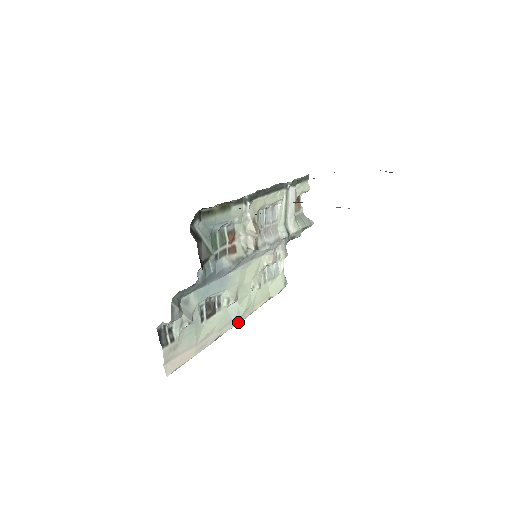
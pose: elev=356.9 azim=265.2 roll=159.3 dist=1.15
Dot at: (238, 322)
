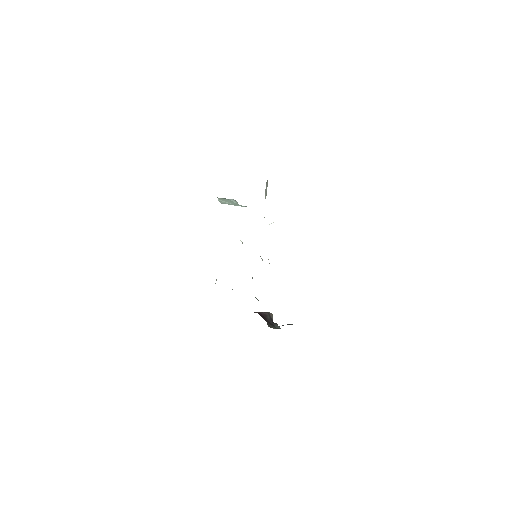
Dot at: occluded
